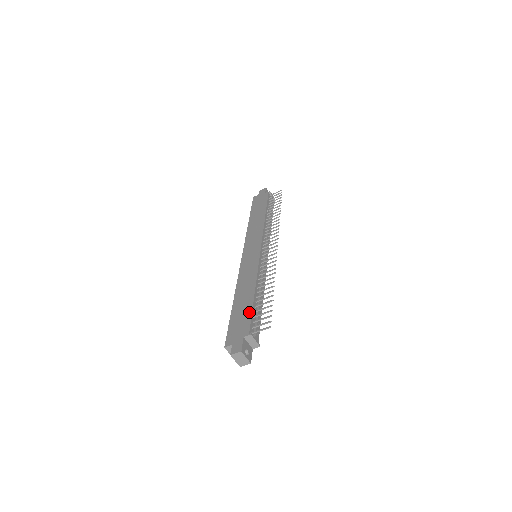
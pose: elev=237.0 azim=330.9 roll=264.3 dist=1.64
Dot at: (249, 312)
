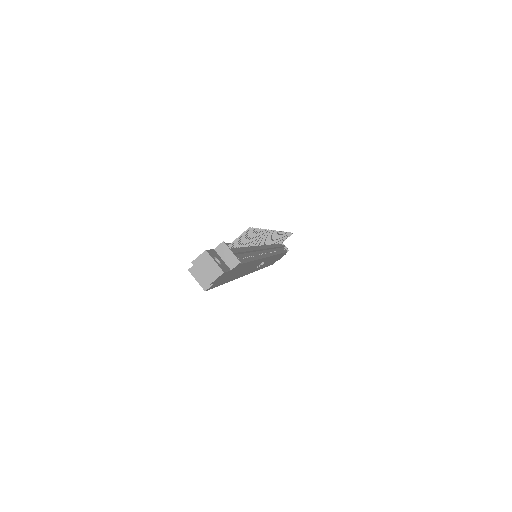
Dot at: occluded
